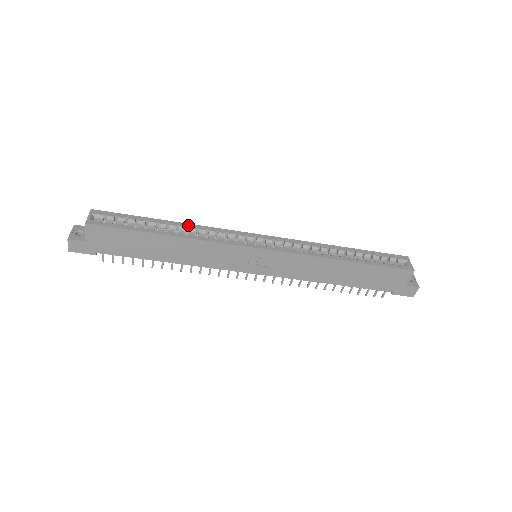
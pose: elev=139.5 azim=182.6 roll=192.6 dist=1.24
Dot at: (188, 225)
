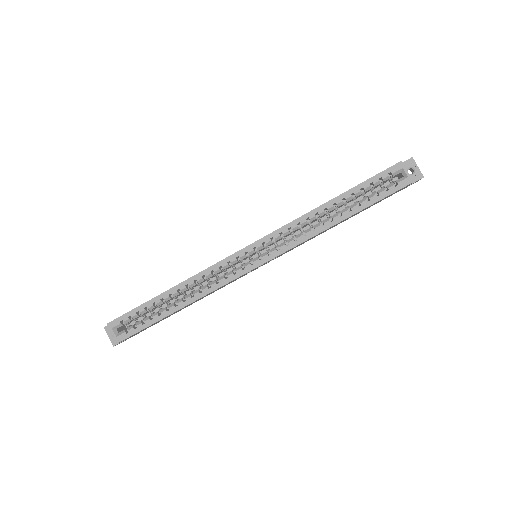
Dot at: (186, 283)
